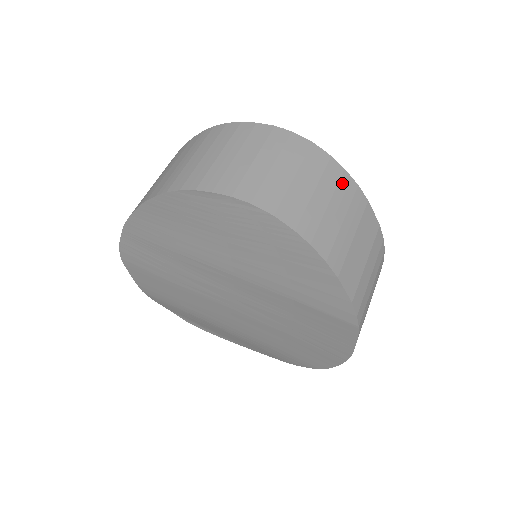
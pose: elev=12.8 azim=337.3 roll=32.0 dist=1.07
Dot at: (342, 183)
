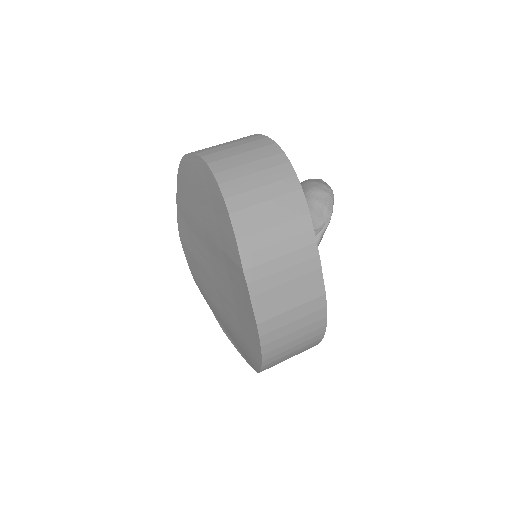
Dot at: (280, 167)
